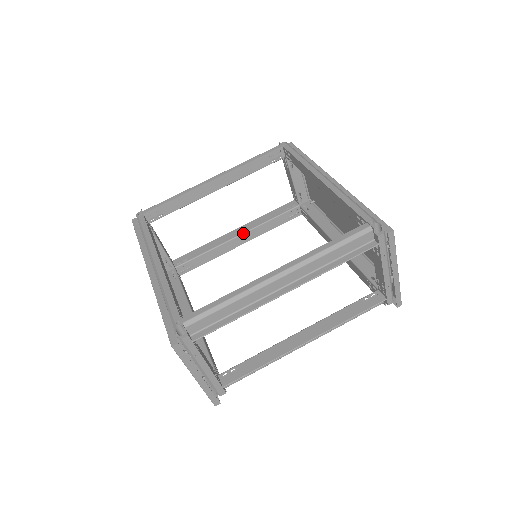
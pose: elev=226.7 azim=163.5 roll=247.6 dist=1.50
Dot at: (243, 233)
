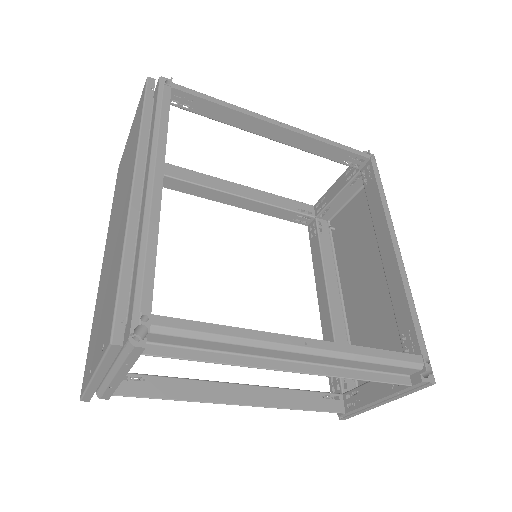
Dot at: (243, 196)
